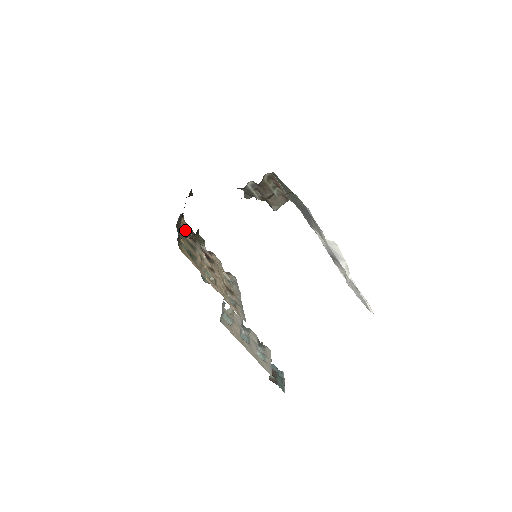
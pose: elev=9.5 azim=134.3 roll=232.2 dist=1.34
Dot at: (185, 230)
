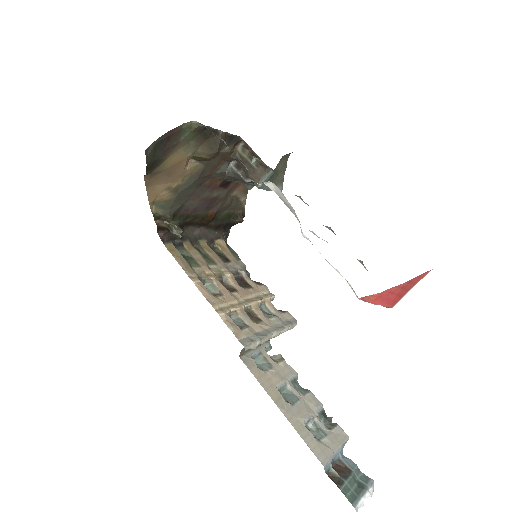
Dot at: (220, 251)
